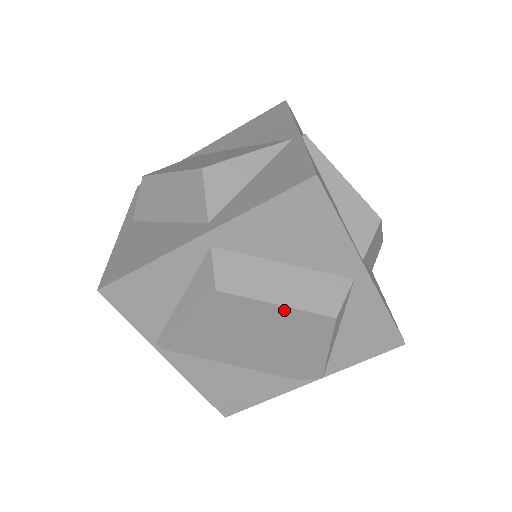
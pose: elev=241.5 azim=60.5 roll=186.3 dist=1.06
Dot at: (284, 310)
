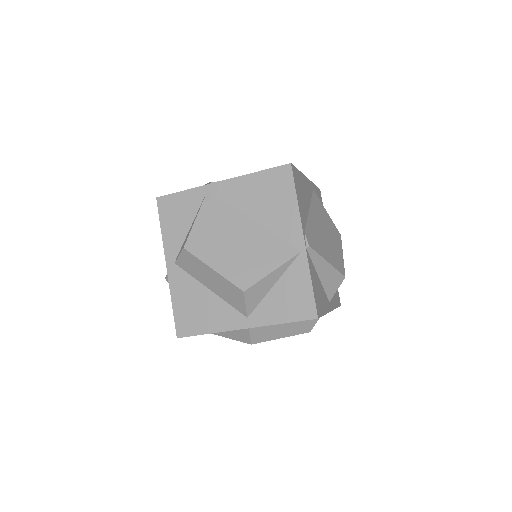
Dot at: (284, 336)
